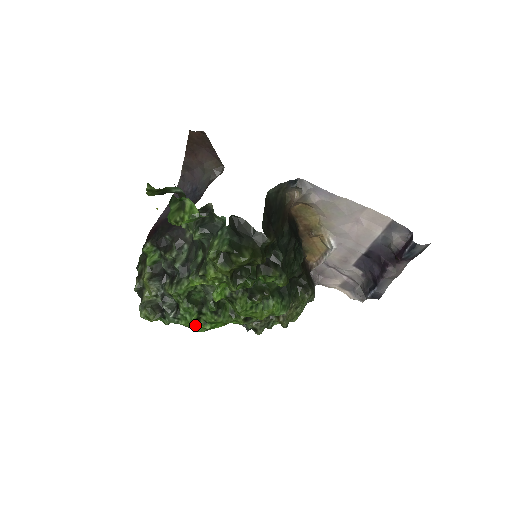
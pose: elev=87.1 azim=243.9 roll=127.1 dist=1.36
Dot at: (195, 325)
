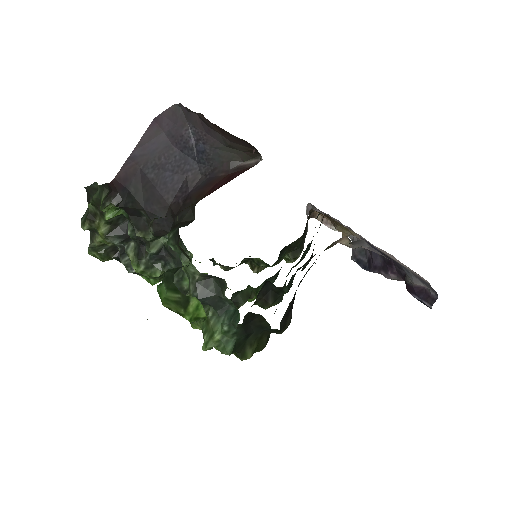
Dot at: occluded
